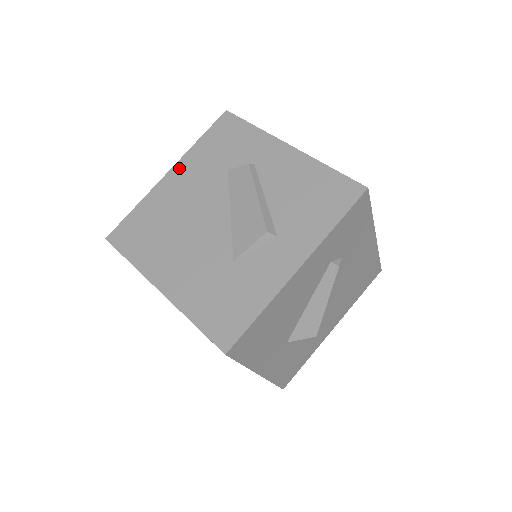
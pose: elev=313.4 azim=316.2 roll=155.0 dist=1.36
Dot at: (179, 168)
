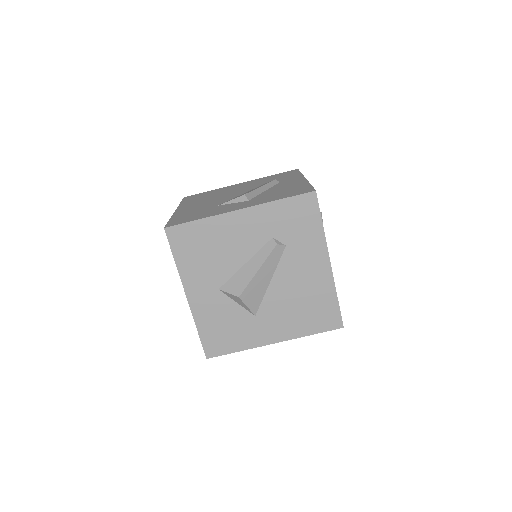
Dot at: (247, 182)
